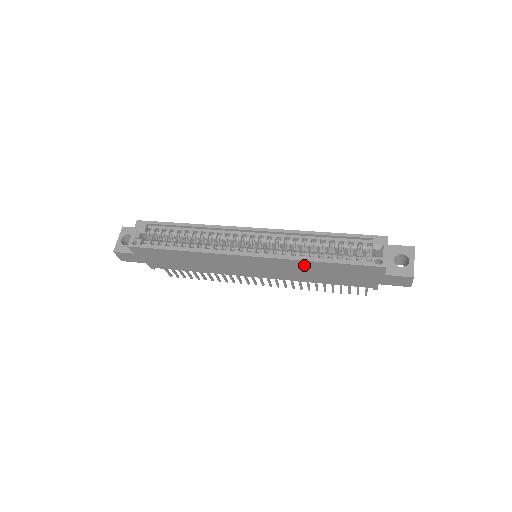
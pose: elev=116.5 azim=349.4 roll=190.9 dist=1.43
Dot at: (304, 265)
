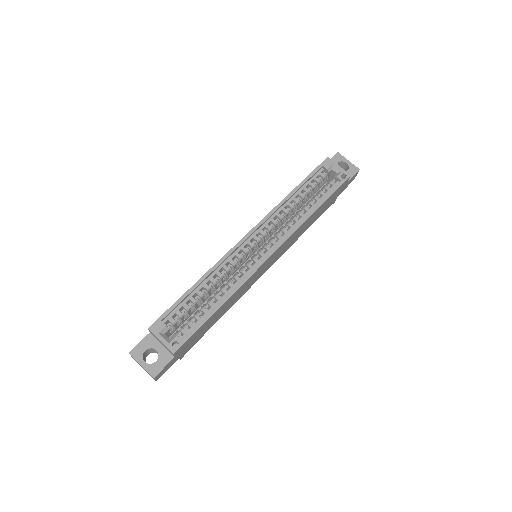
Dot at: (305, 224)
